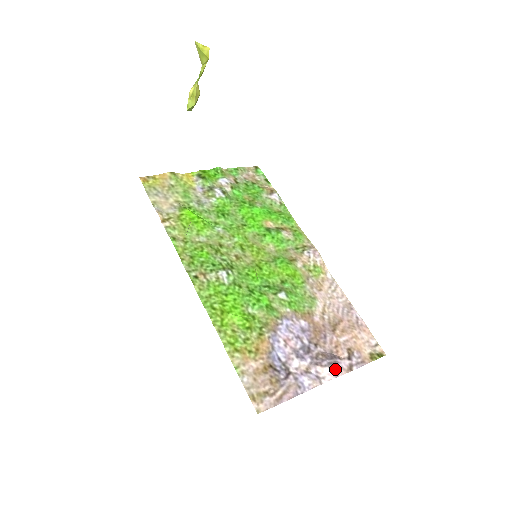
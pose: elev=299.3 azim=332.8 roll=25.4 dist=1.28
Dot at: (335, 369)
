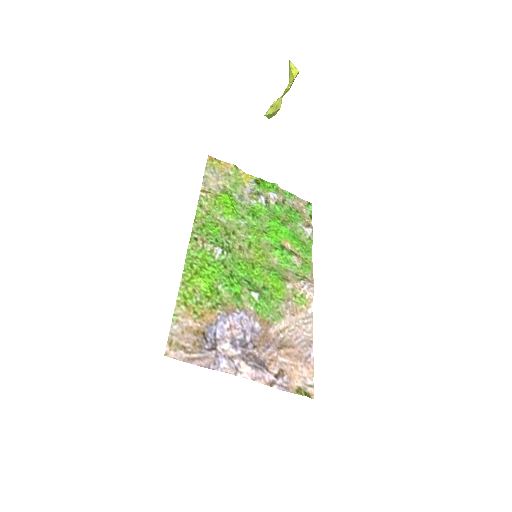
Dot at: (256, 373)
